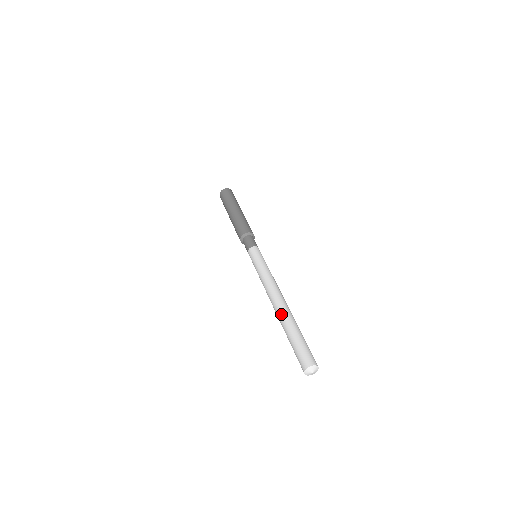
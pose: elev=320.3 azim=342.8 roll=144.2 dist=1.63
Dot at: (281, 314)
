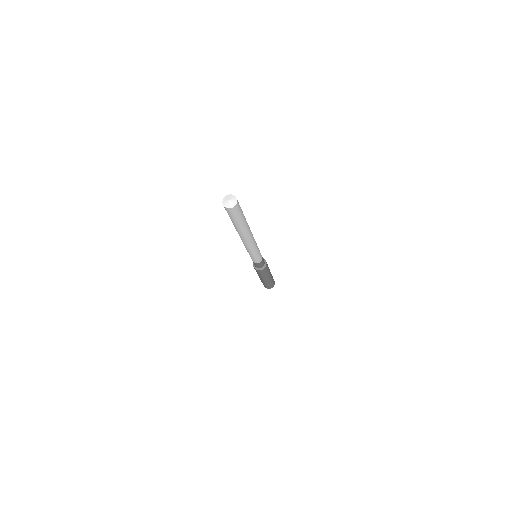
Dot at: occluded
